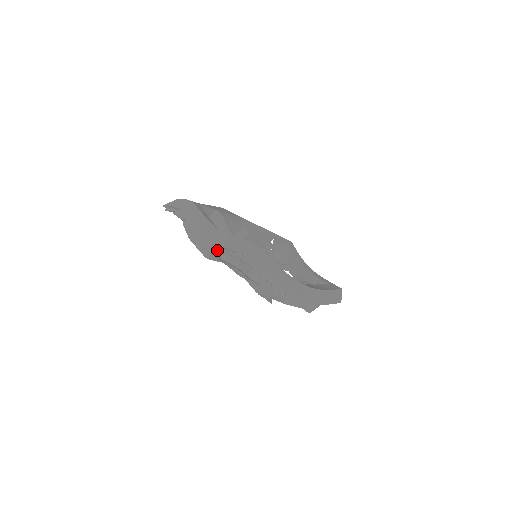
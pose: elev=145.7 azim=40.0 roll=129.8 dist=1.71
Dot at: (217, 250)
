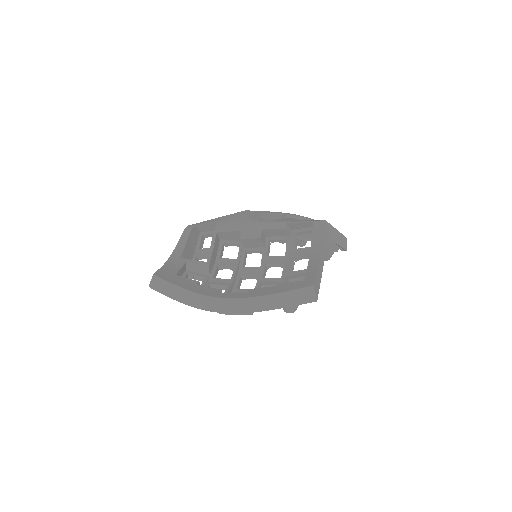
Dot at: occluded
